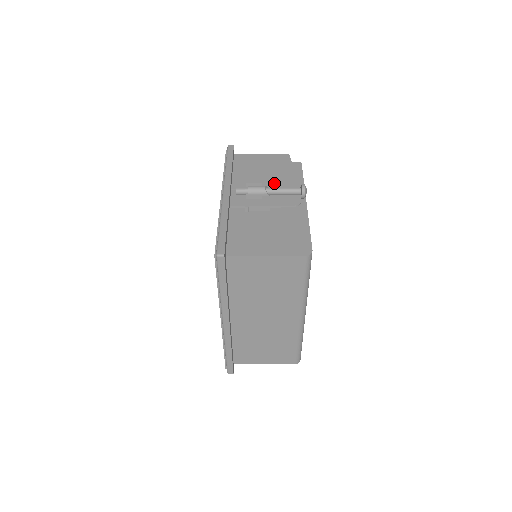
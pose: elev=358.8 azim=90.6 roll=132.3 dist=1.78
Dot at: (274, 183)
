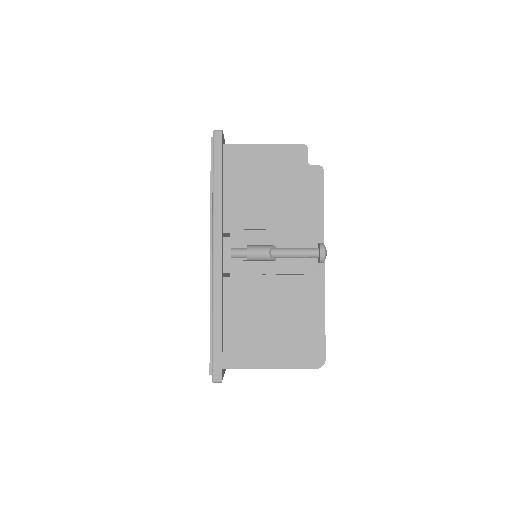
Dot at: (282, 220)
